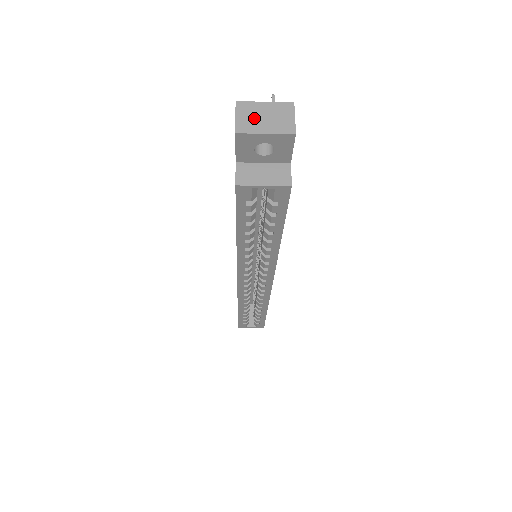
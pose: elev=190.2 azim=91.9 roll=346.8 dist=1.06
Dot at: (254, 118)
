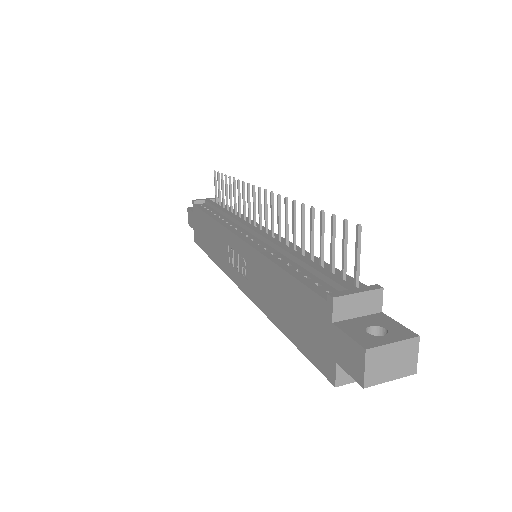
Dot at: (382, 366)
